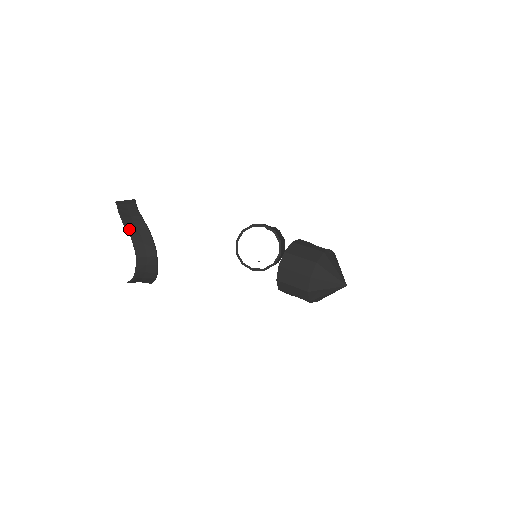
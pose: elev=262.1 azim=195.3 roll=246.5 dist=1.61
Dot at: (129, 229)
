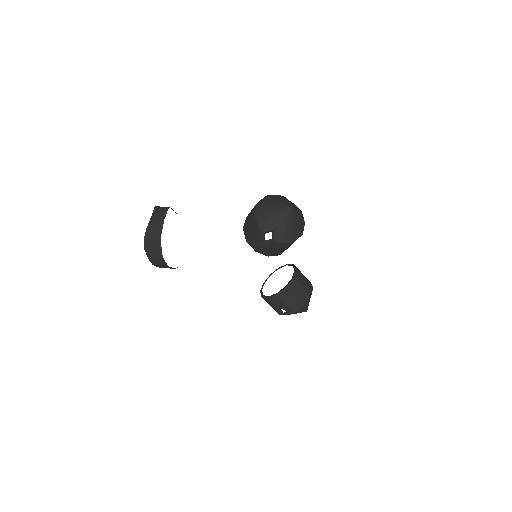
Dot at: (156, 207)
